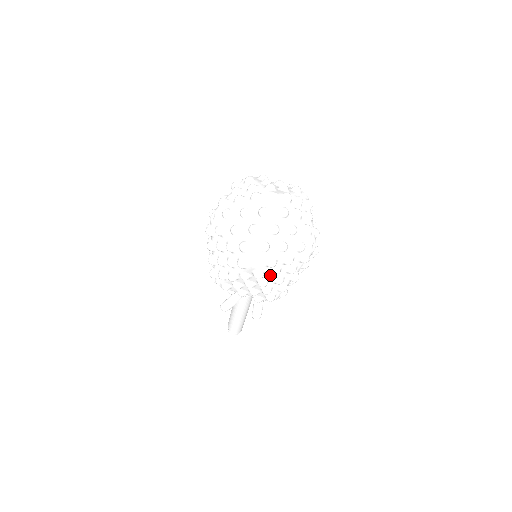
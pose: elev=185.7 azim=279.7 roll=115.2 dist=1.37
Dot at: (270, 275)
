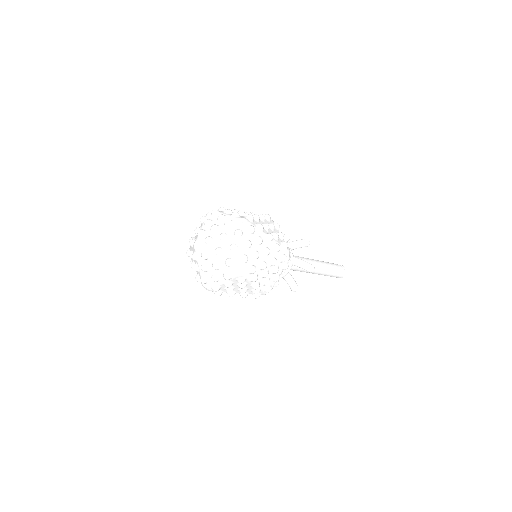
Dot at: occluded
